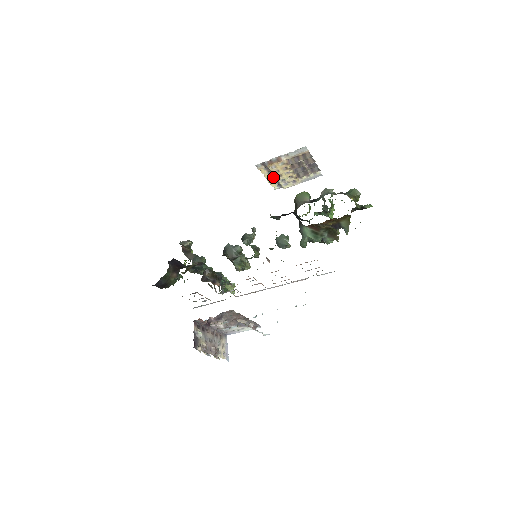
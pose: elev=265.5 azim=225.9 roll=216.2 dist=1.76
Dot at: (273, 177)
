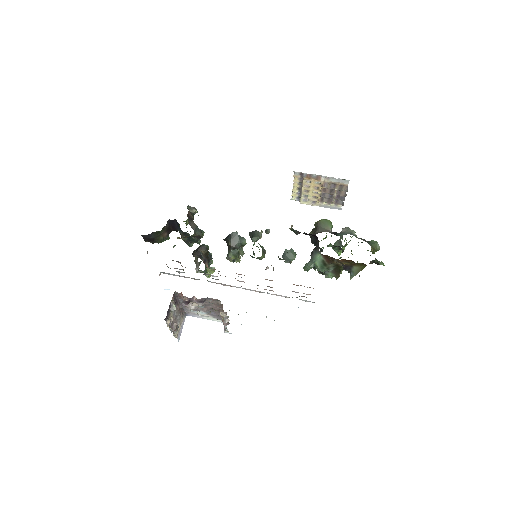
Dot at: (300, 189)
